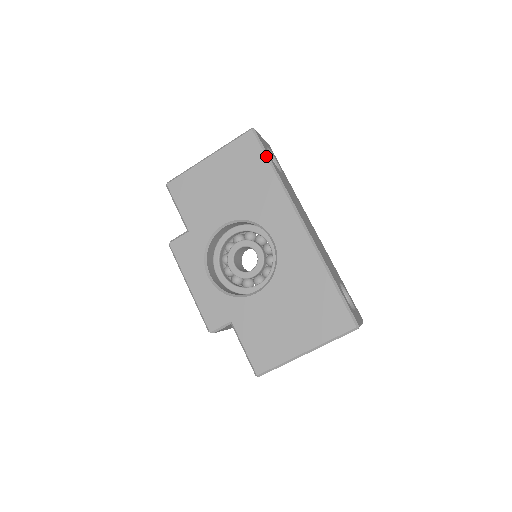
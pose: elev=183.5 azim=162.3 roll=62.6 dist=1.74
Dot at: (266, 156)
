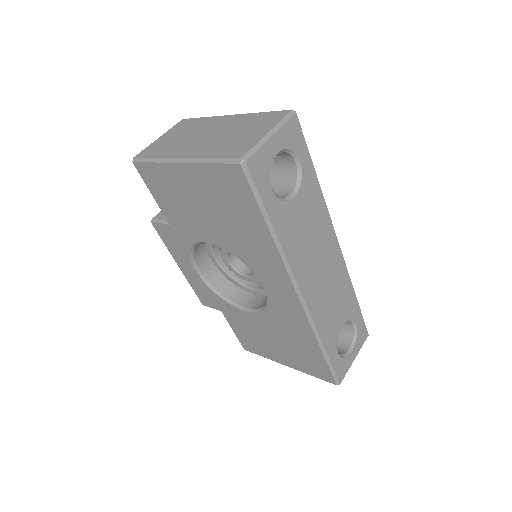
Dot at: (260, 210)
